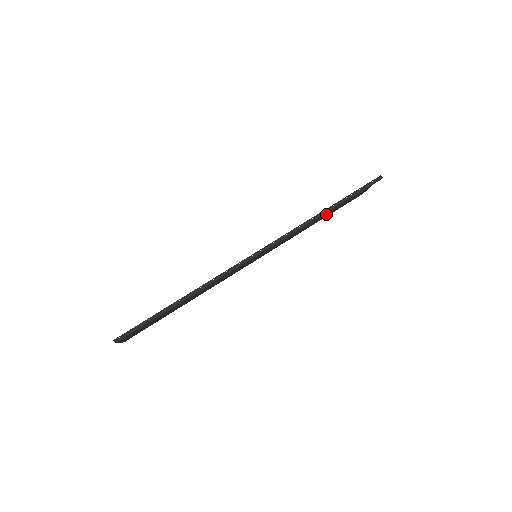
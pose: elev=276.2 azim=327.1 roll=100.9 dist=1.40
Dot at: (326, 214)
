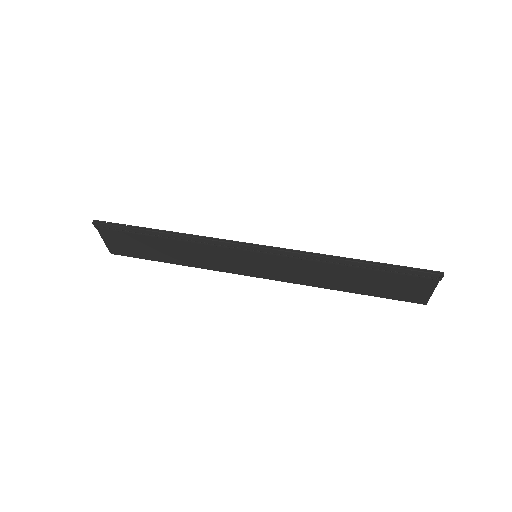
Dot at: (360, 281)
